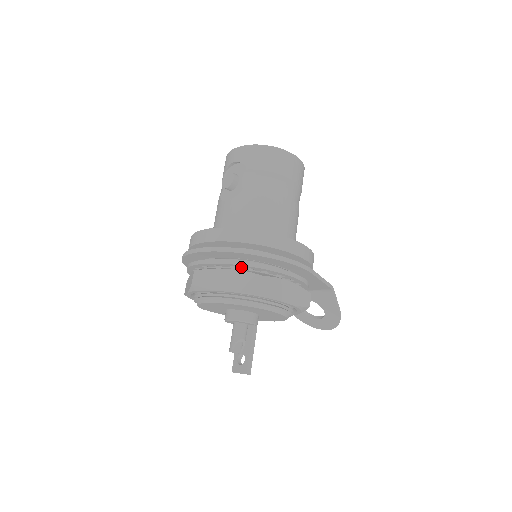
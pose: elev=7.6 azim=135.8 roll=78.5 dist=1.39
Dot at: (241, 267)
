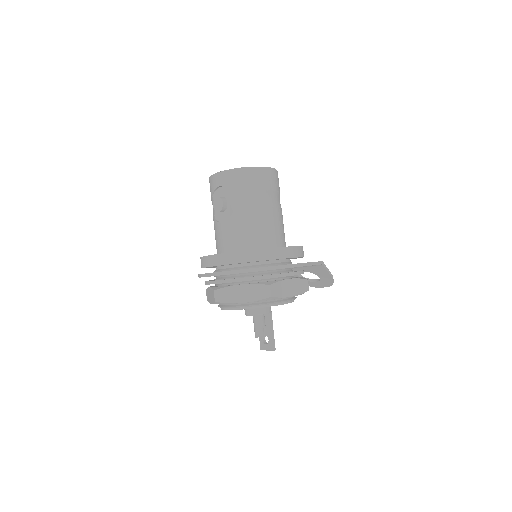
Dot at: occluded
